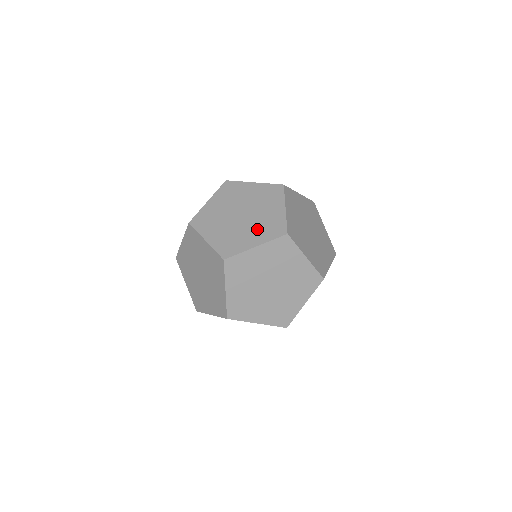
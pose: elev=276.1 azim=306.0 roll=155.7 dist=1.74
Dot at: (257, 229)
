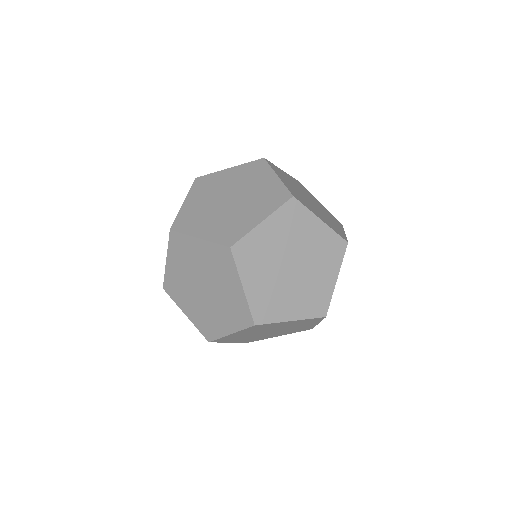
Dot at: (224, 312)
